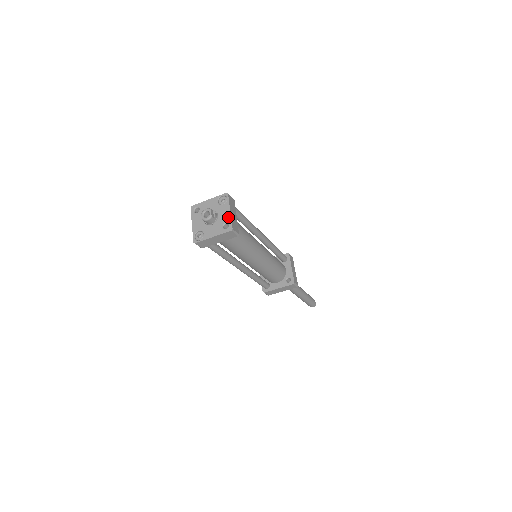
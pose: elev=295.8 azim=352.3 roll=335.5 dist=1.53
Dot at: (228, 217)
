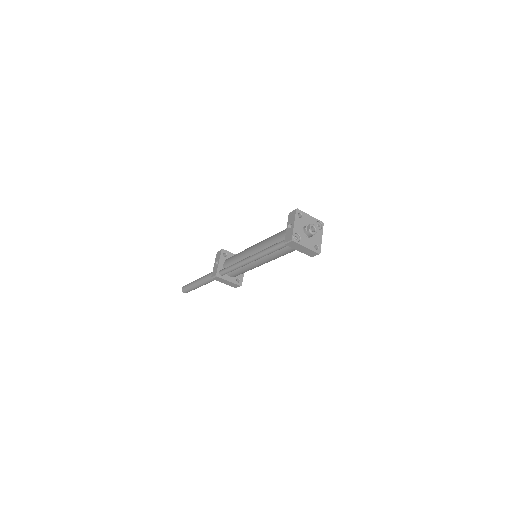
Dot at: (320, 242)
